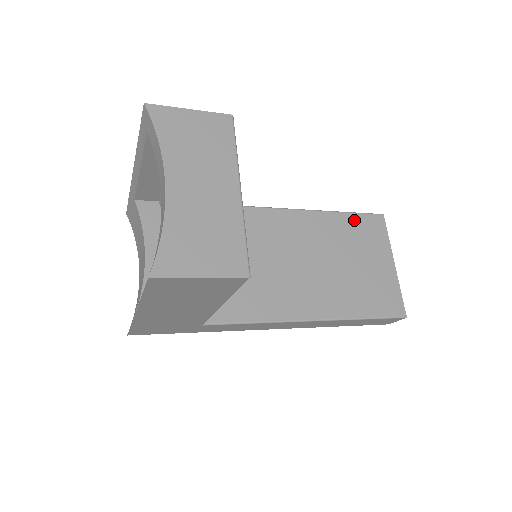
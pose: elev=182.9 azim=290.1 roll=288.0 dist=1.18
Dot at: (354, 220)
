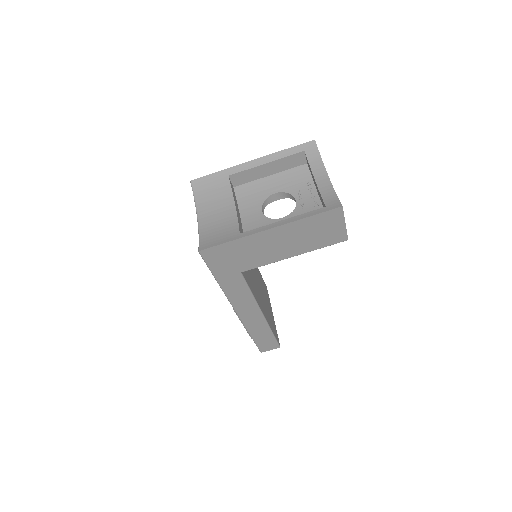
Dot at: (262, 279)
